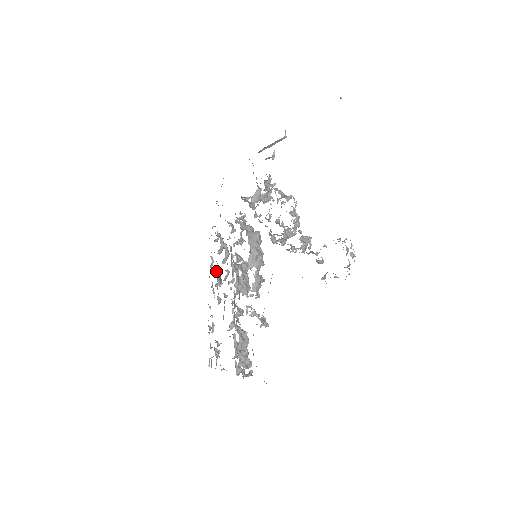
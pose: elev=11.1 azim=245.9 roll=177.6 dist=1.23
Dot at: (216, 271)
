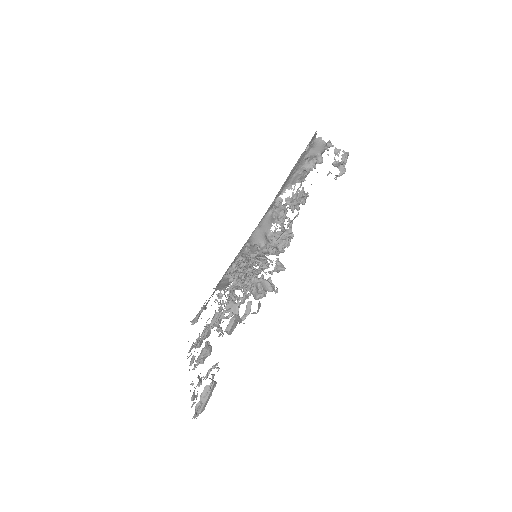
Dot at: occluded
